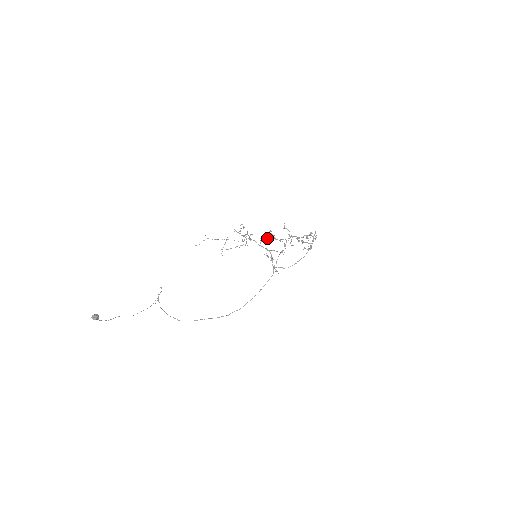
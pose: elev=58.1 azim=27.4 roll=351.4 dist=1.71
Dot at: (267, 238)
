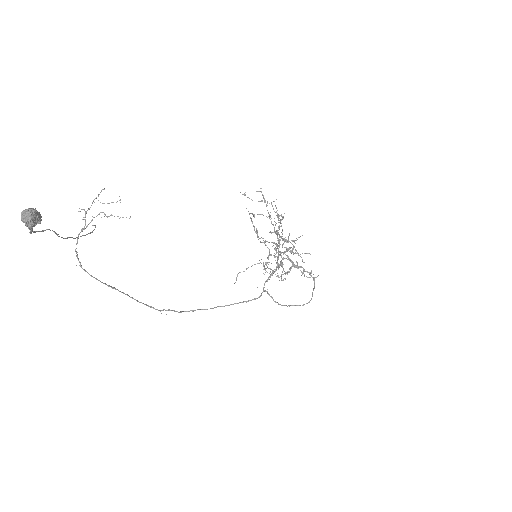
Dot at: occluded
